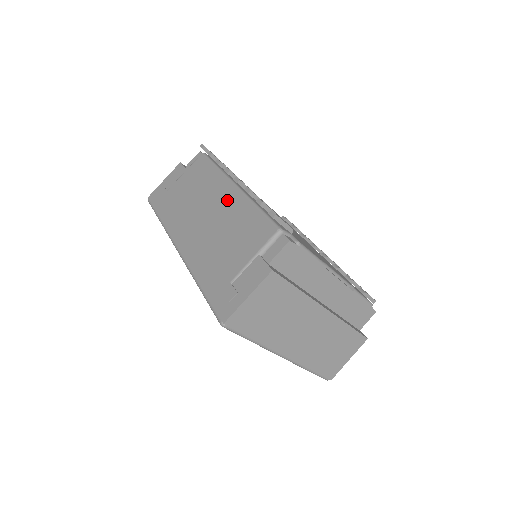
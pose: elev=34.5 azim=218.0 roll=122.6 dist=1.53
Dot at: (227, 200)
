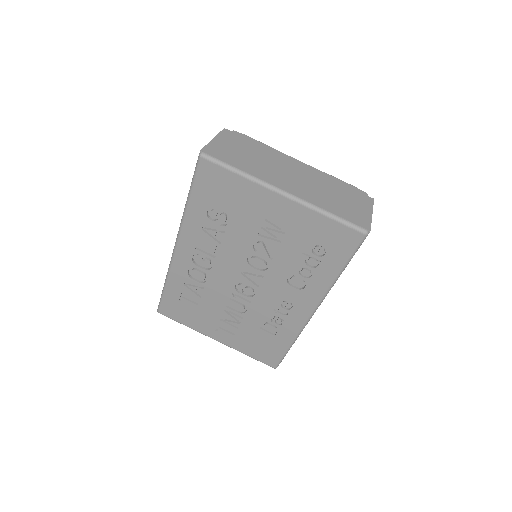
Dot at: occluded
